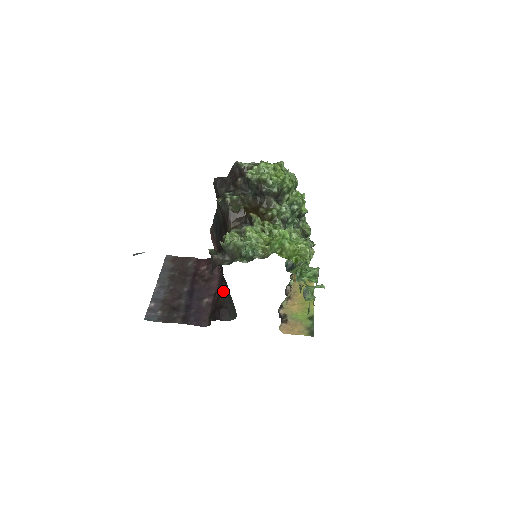
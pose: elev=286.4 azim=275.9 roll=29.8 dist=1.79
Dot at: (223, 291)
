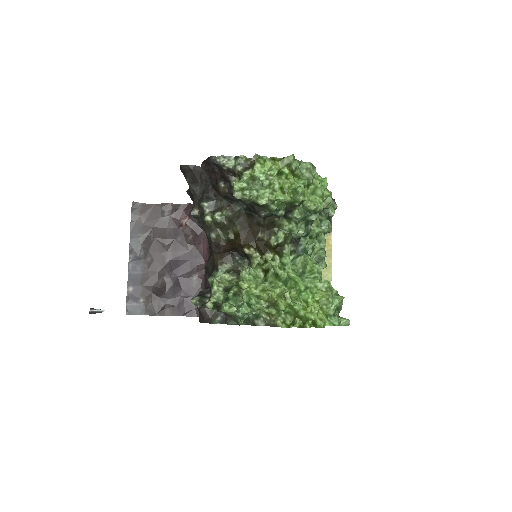
Dot at: occluded
